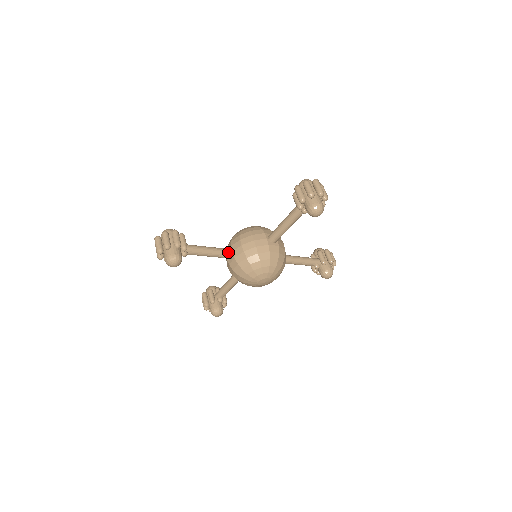
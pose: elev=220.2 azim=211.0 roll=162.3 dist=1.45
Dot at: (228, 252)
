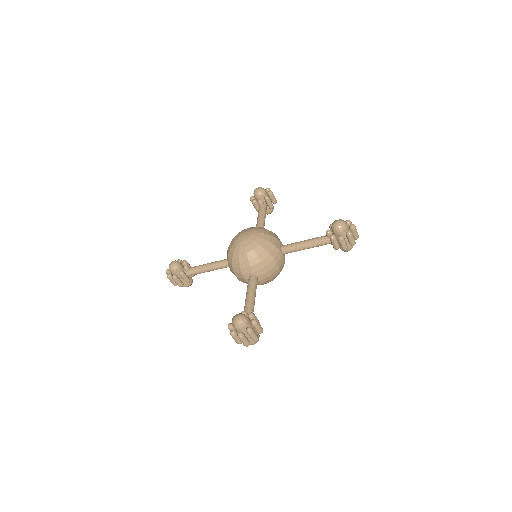
Dot at: occluded
